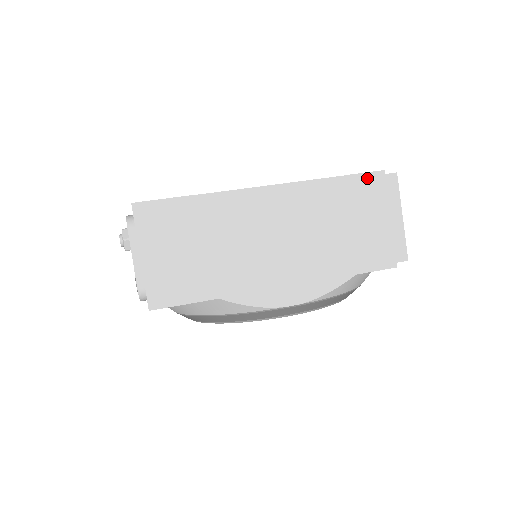
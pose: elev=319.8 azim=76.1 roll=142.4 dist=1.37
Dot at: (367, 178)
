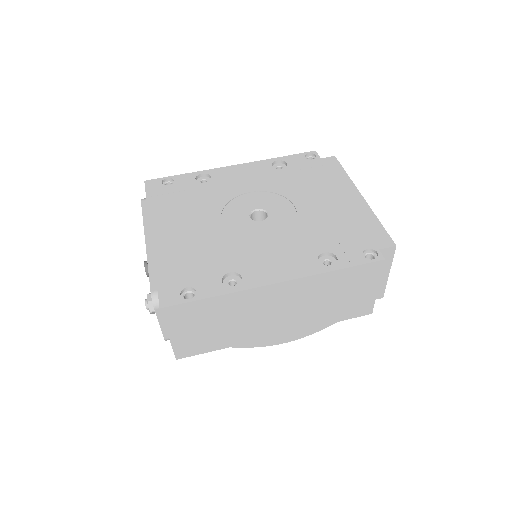
Dot at: (367, 267)
